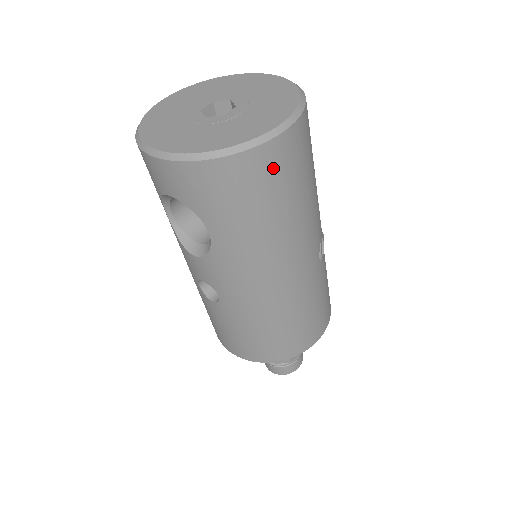
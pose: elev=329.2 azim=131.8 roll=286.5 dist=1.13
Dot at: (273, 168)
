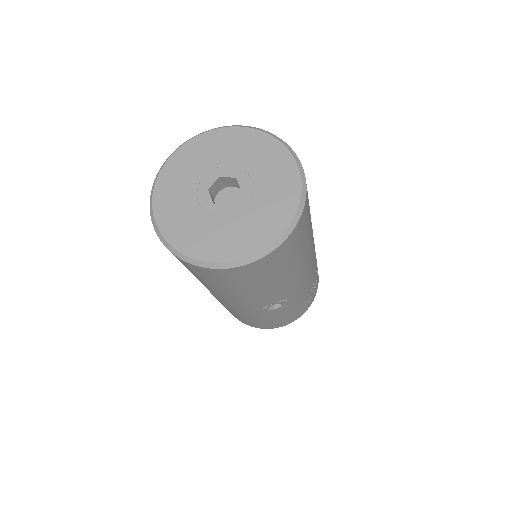
Dot at: (195, 271)
